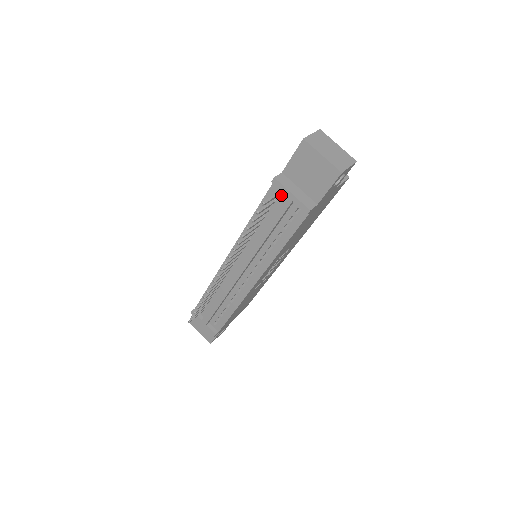
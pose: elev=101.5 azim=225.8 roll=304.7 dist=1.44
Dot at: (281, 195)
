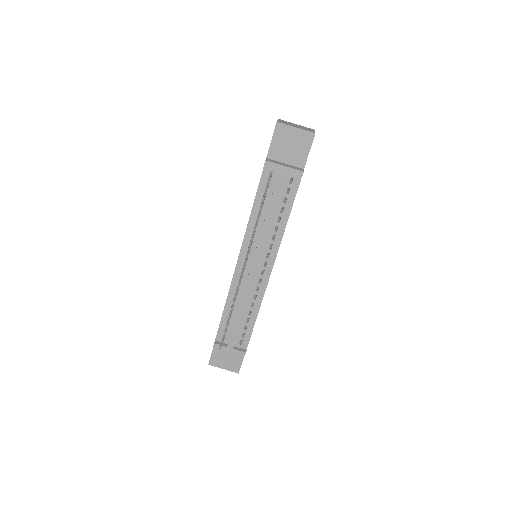
Dot at: (273, 175)
